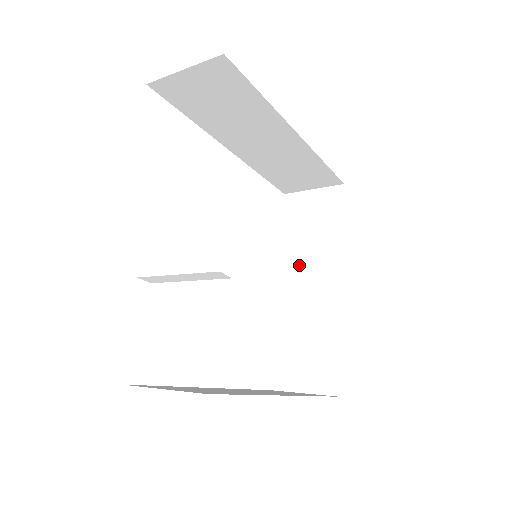
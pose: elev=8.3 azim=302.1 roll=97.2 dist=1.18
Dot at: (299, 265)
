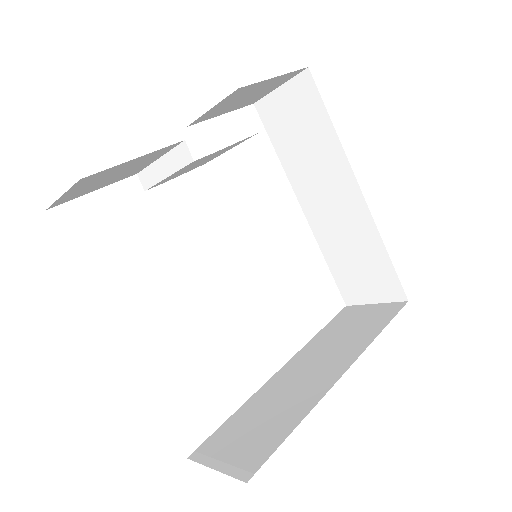
Dot at: (314, 355)
